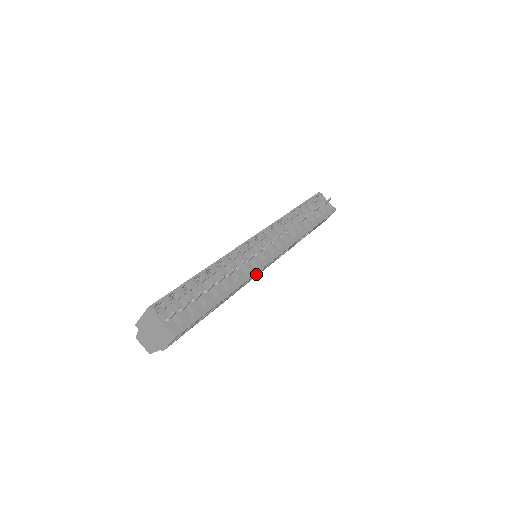
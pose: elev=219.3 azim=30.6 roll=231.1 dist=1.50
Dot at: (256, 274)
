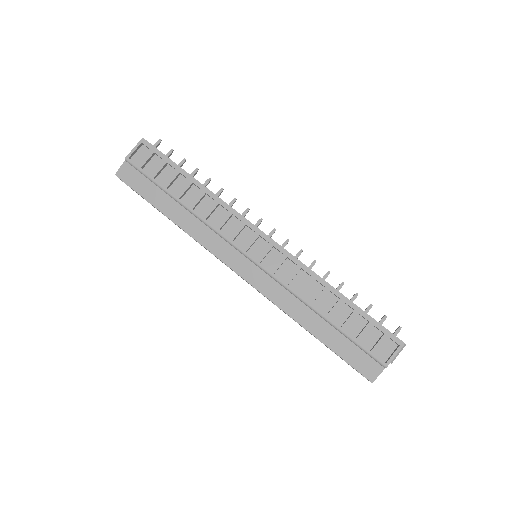
Dot at: (237, 226)
